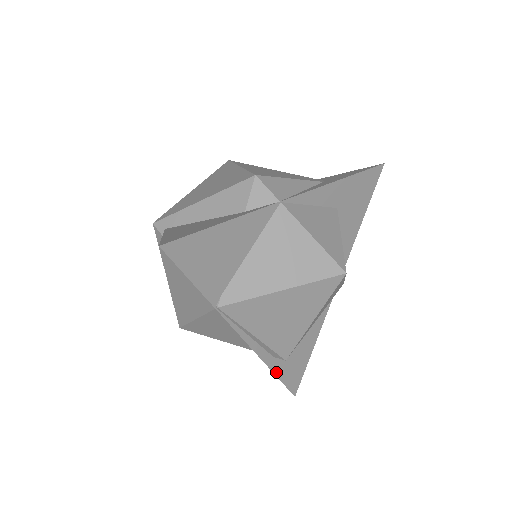
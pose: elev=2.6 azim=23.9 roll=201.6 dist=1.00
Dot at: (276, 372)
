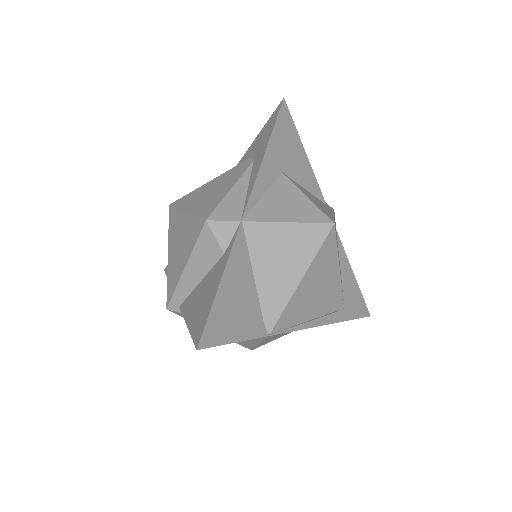
Dot at: (344, 319)
